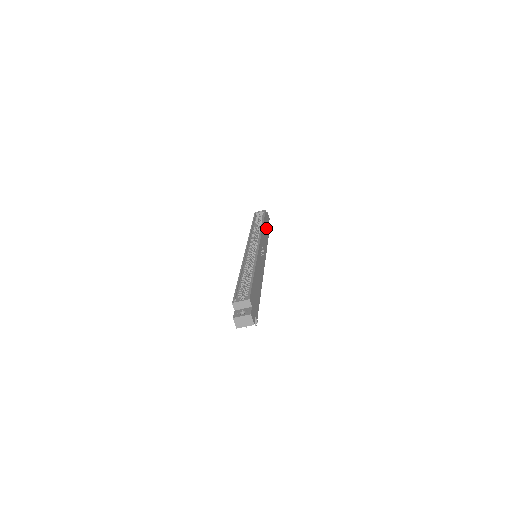
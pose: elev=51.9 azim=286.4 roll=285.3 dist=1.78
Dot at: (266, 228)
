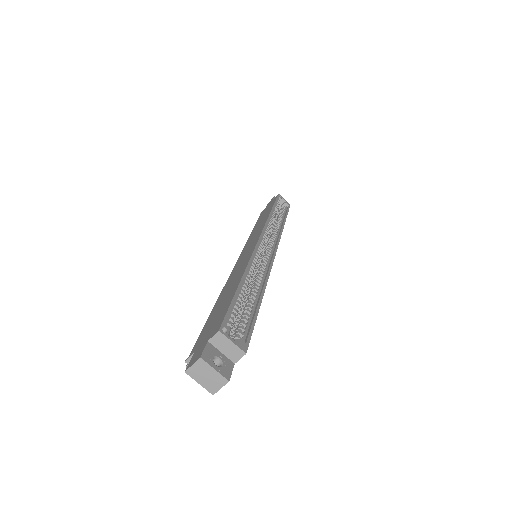
Dot at: occluded
